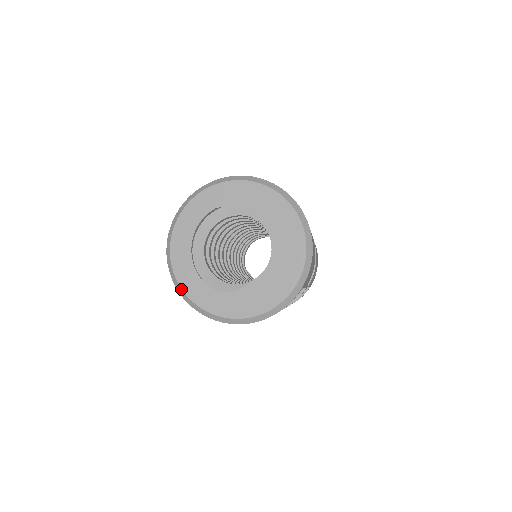
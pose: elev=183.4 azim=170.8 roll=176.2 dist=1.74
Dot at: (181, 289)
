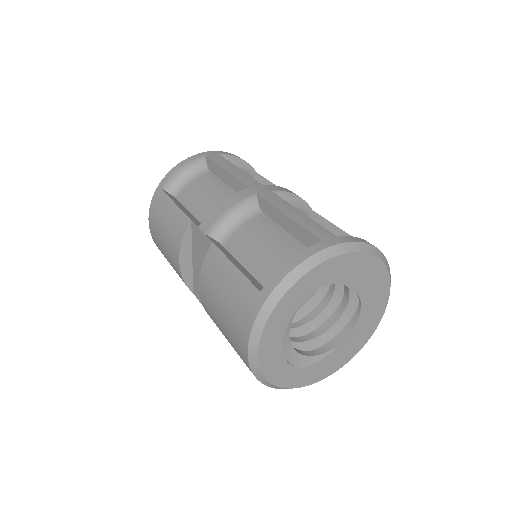
Dot at: (266, 379)
